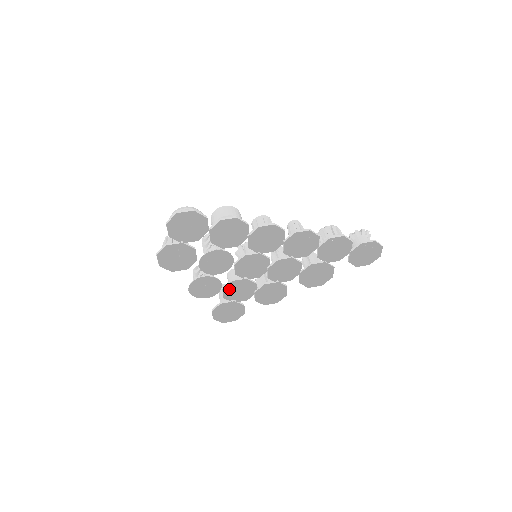
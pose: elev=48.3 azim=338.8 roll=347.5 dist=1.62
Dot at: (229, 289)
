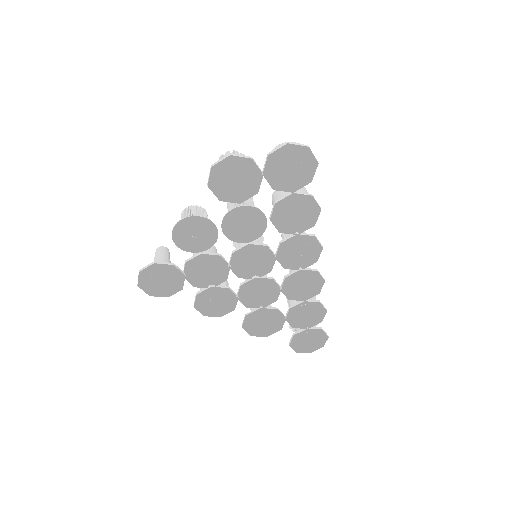
Dot at: (199, 259)
